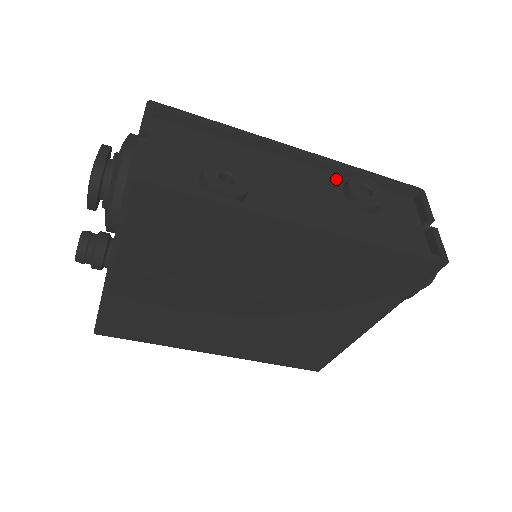
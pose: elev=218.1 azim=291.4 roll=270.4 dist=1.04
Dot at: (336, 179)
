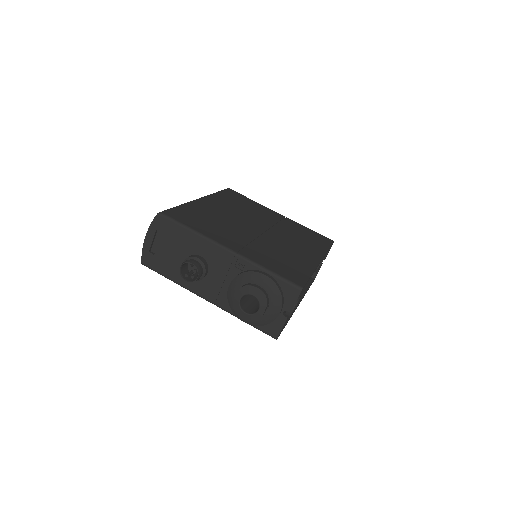
Dot at: occluded
